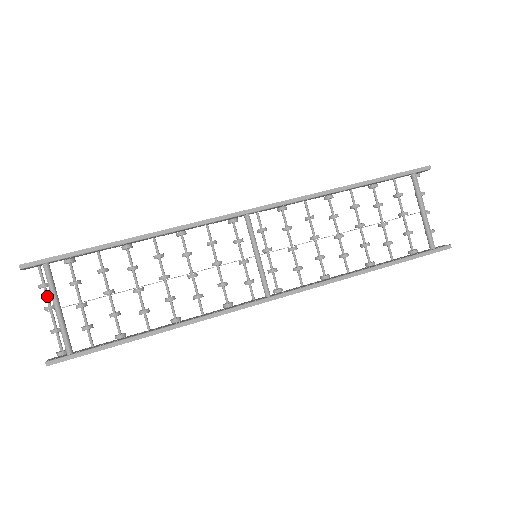
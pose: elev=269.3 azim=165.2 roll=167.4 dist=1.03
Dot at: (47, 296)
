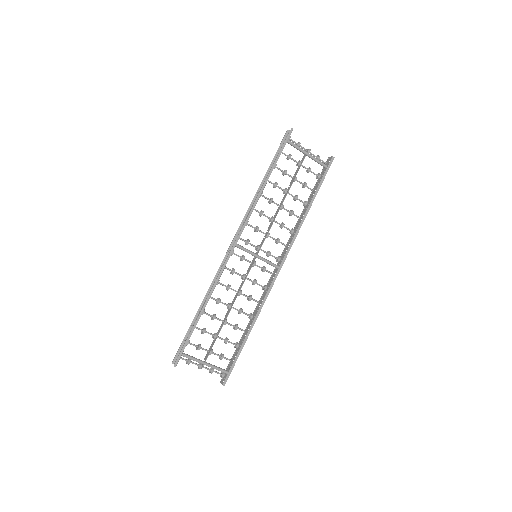
Dot at: (194, 363)
